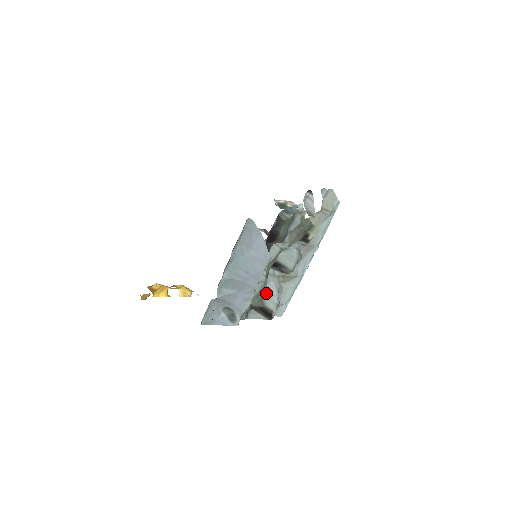
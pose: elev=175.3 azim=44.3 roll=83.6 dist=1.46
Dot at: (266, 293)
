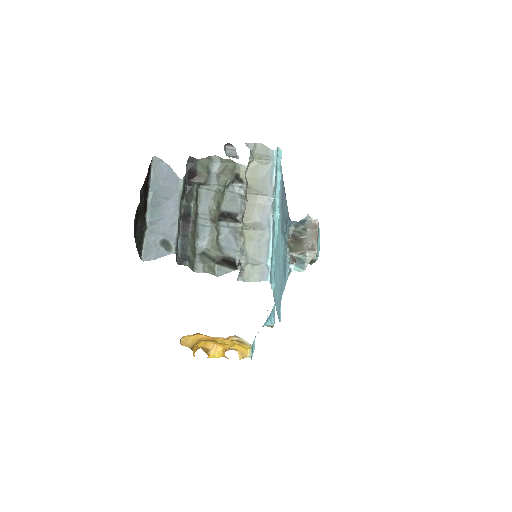
Dot at: (224, 244)
